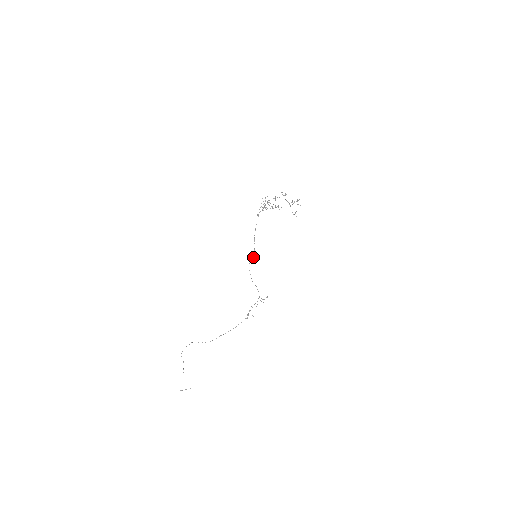
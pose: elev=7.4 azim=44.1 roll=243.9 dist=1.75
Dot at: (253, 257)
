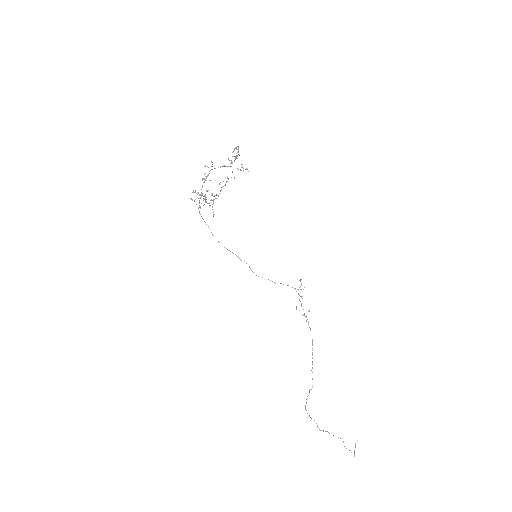
Dot at: occluded
